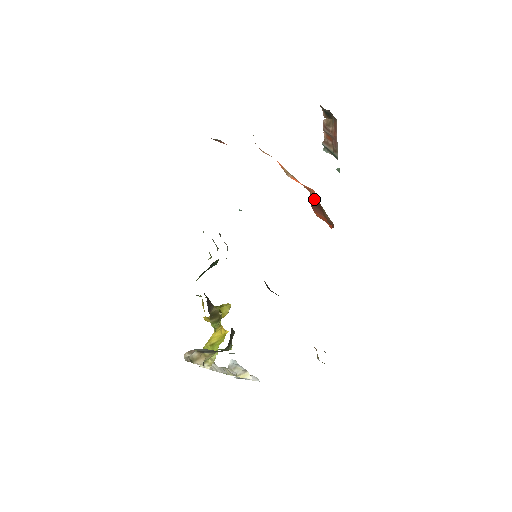
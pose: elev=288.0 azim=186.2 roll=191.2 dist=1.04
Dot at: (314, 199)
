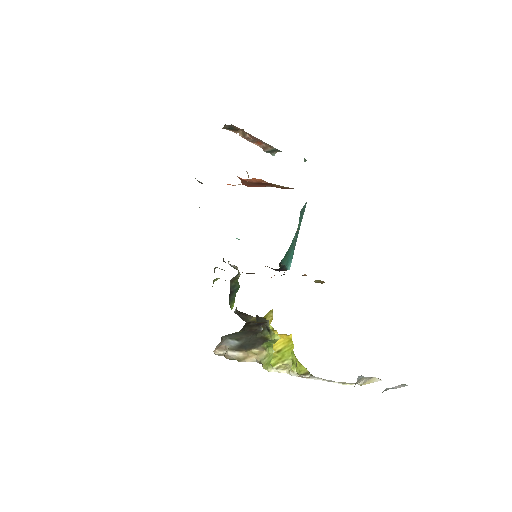
Dot at: (257, 183)
